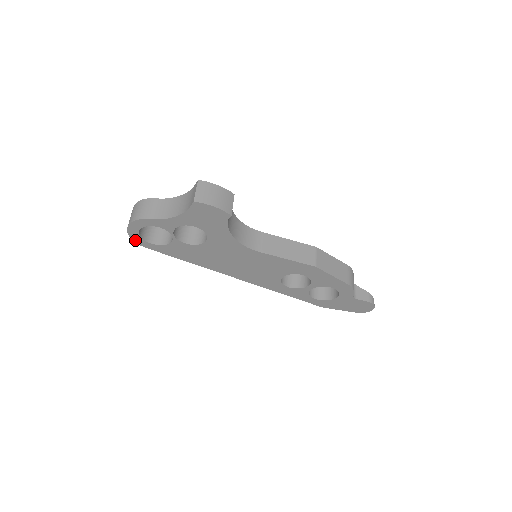
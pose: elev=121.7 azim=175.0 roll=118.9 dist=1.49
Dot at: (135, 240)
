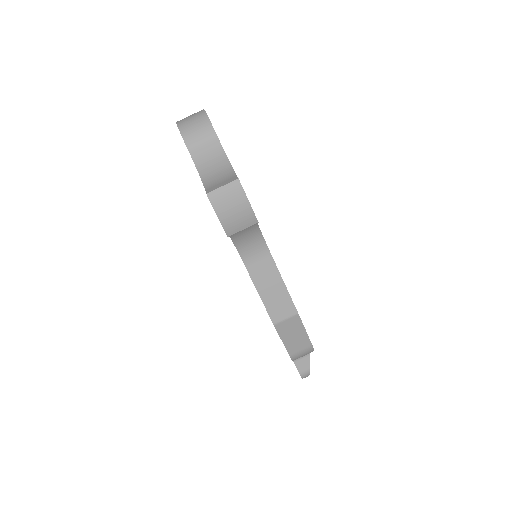
Dot at: occluded
